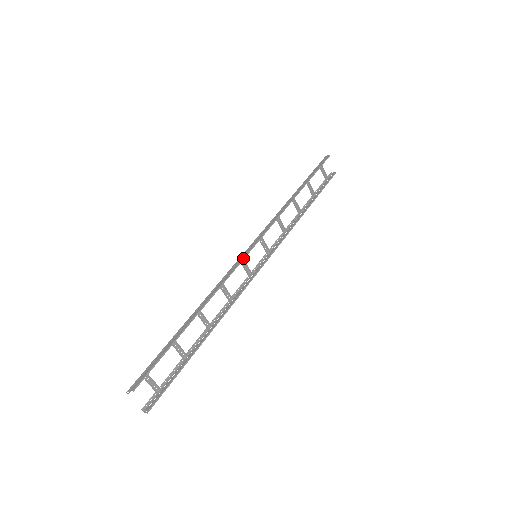
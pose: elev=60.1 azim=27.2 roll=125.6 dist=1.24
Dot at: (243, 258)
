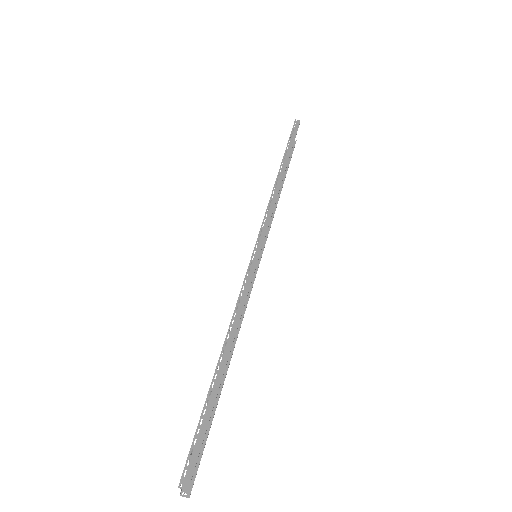
Dot at: (256, 265)
